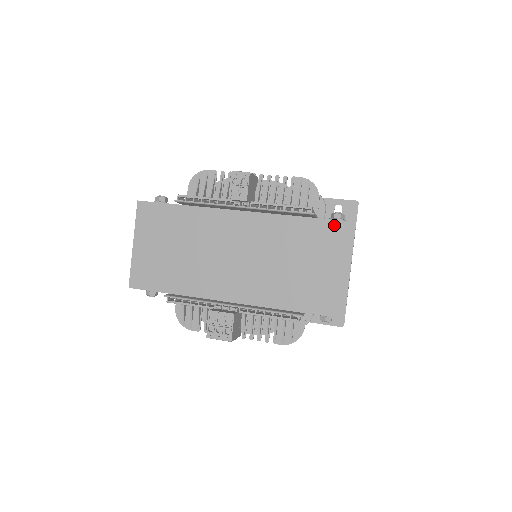
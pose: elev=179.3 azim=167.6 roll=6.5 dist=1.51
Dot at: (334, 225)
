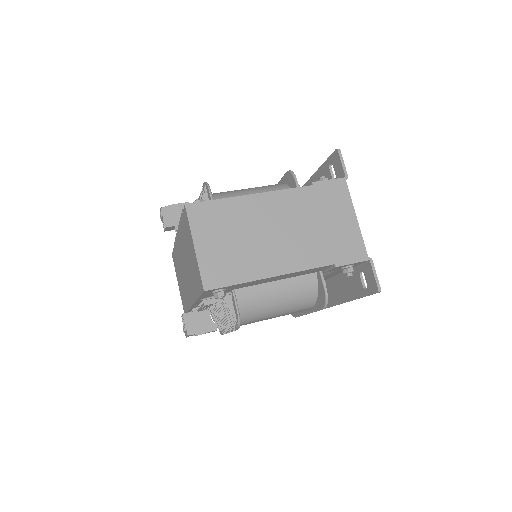
Dot at: (184, 215)
